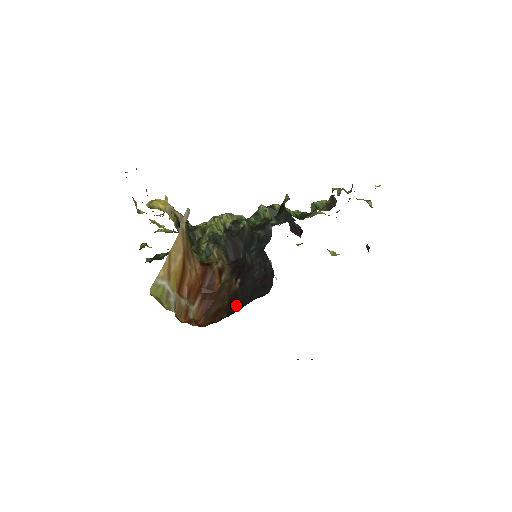
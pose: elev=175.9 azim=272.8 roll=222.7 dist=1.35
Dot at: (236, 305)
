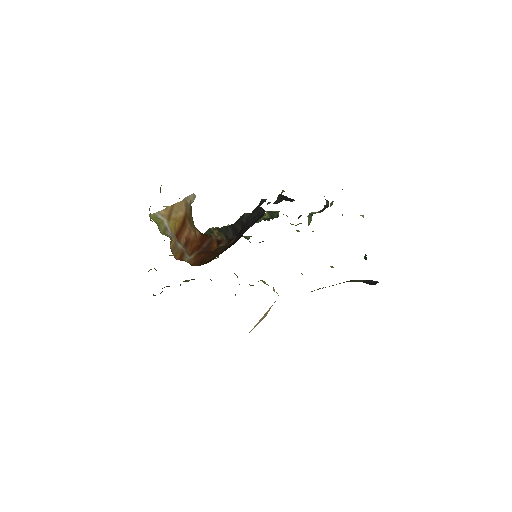
Dot at: occluded
